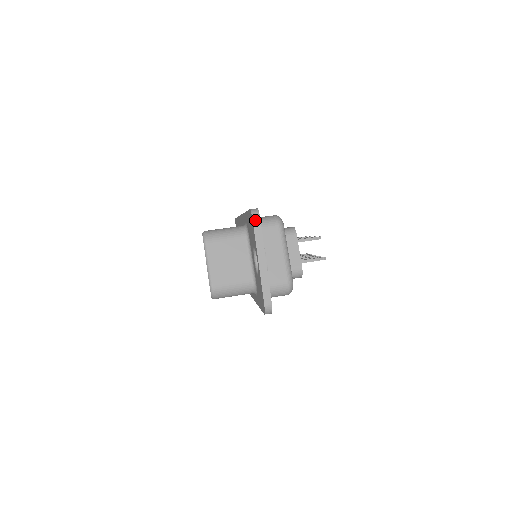
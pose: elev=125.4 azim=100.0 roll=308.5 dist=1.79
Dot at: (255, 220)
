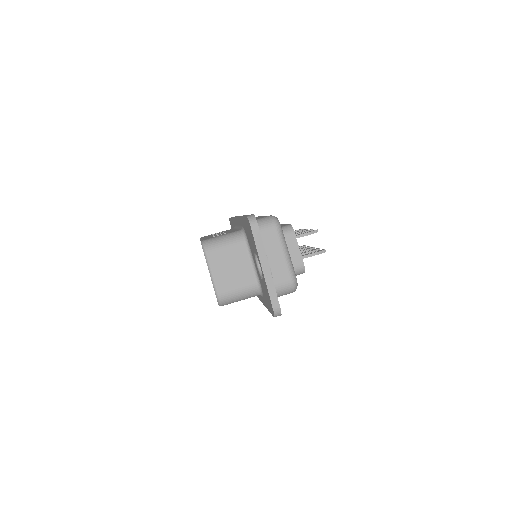
Dot at: (253, 227)
